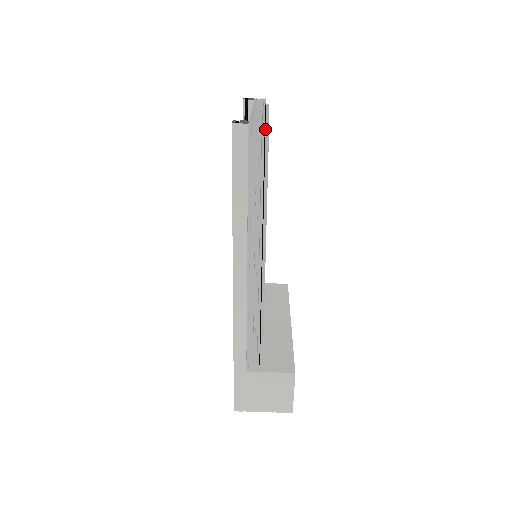
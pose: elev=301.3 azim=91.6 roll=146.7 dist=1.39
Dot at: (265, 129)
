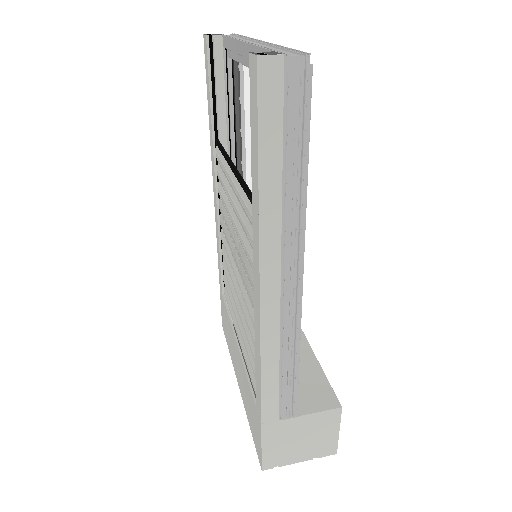
Dot at: occluded
